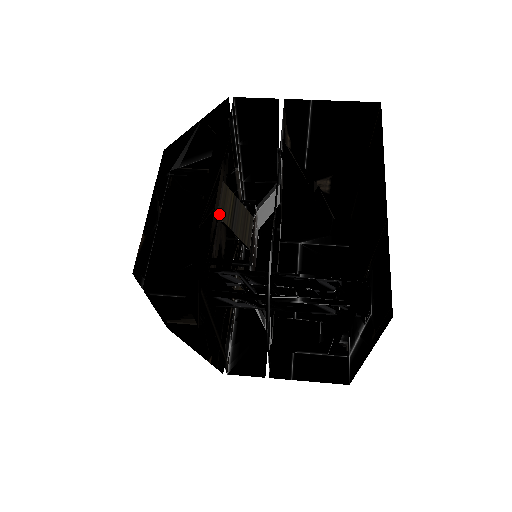
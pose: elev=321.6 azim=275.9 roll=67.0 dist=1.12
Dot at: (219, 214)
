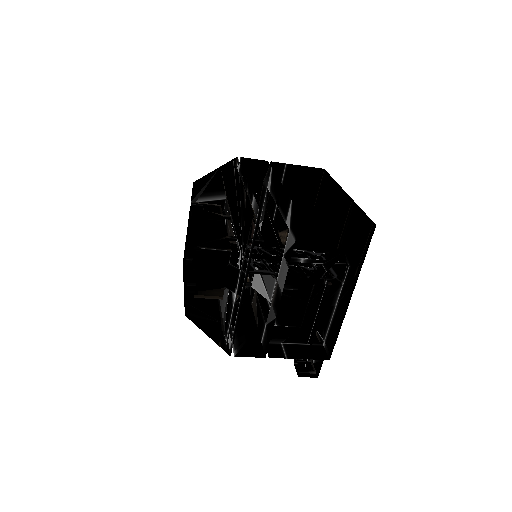
Dot at: occluded
